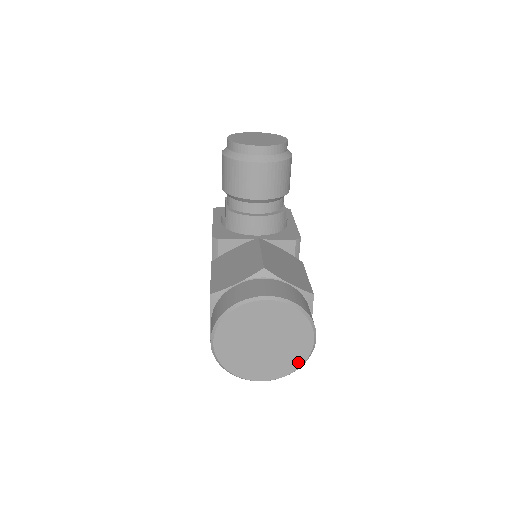
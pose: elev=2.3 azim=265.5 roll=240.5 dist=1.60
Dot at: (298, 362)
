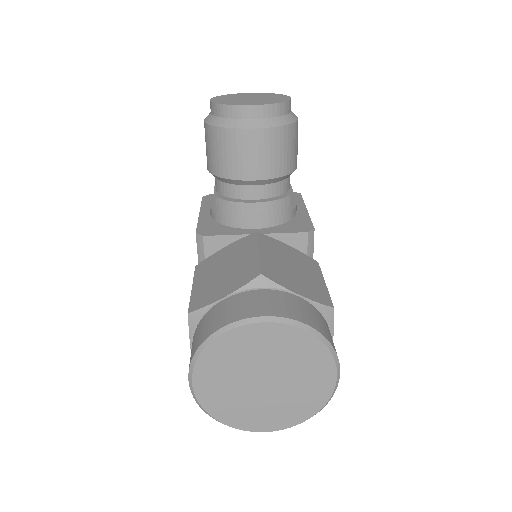
Dot at: (315, 405)
